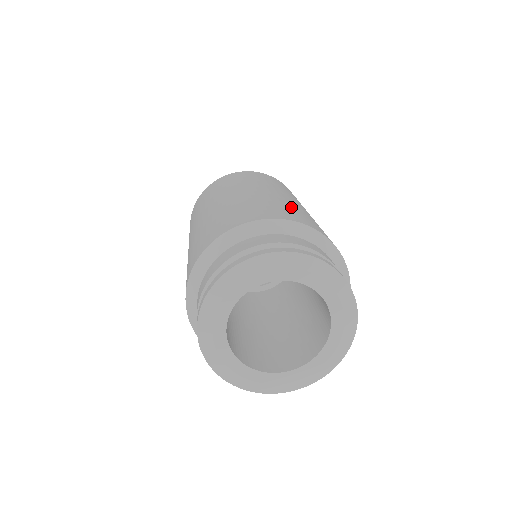
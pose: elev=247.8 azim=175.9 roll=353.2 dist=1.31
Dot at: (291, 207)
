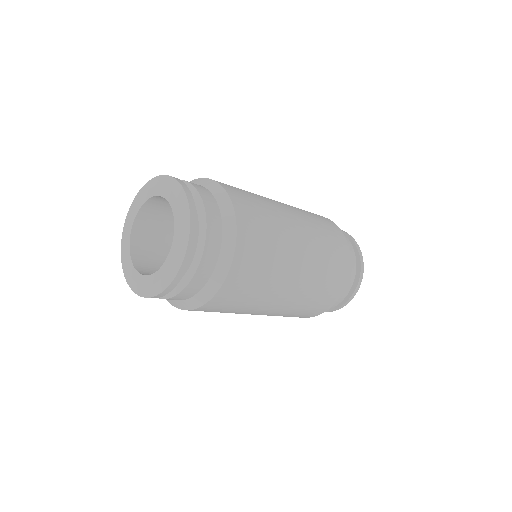
Dot at: occluded
